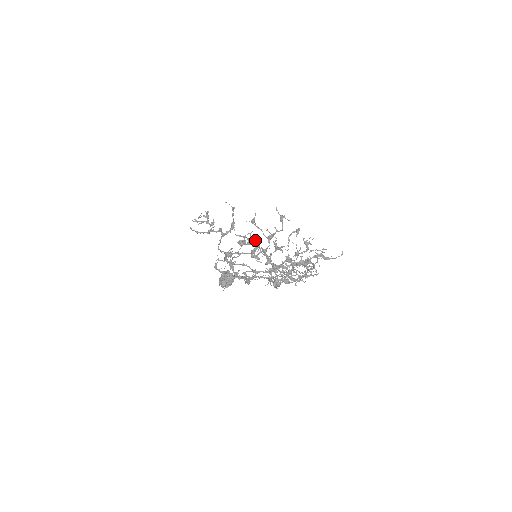
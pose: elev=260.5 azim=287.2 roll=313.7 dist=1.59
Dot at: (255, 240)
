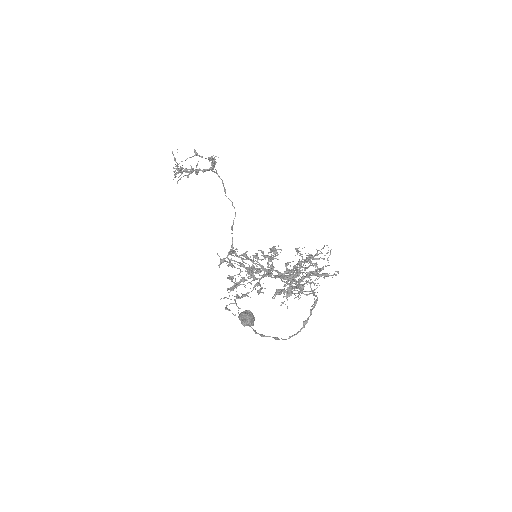
Dot at: occluded
